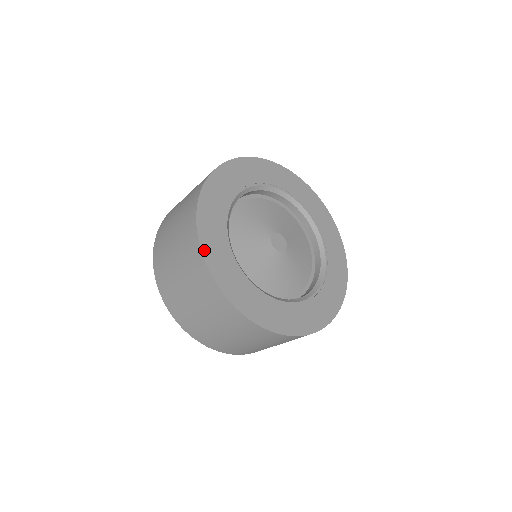
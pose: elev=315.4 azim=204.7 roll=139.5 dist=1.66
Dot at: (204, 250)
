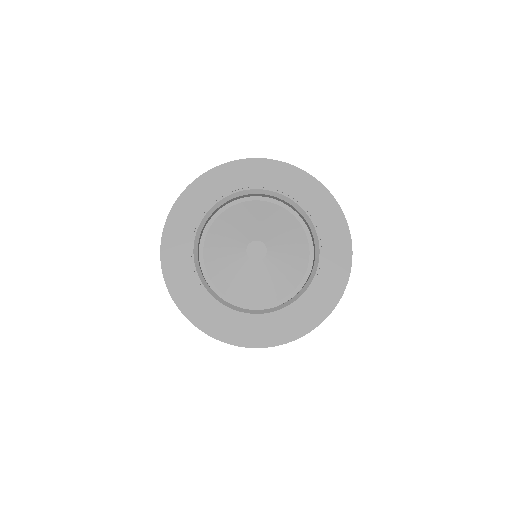
Dot at: (172, 292)
